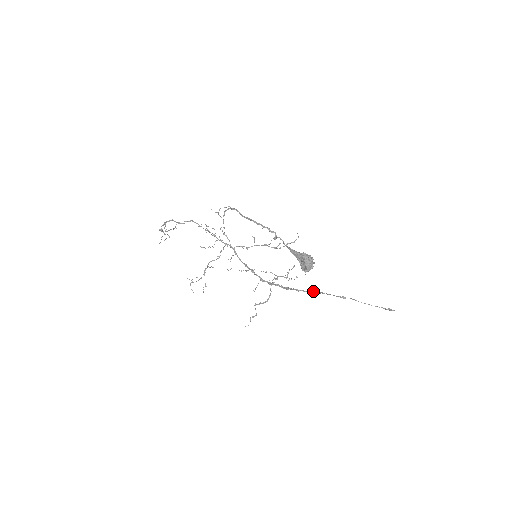
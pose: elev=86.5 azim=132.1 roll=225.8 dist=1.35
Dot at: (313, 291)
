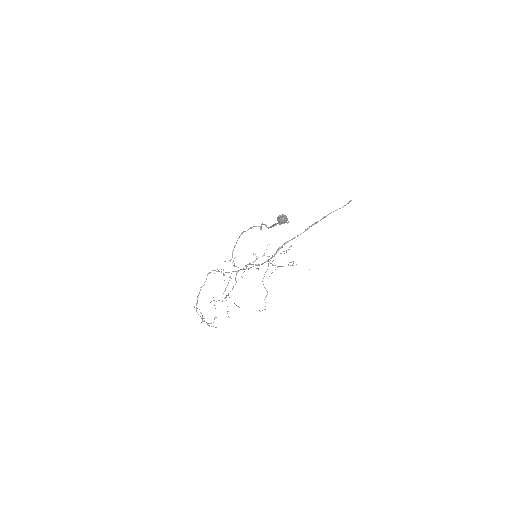
Dot at: occluded
